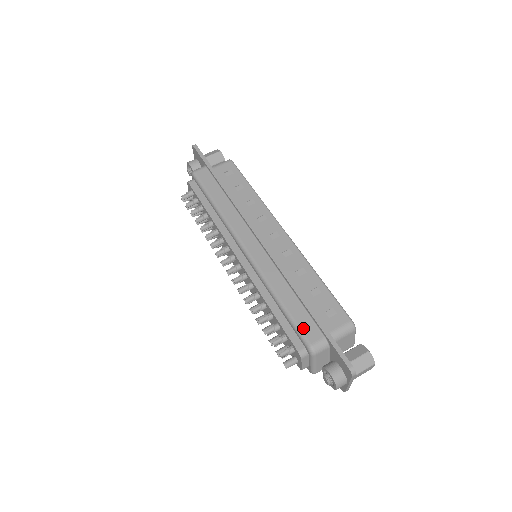
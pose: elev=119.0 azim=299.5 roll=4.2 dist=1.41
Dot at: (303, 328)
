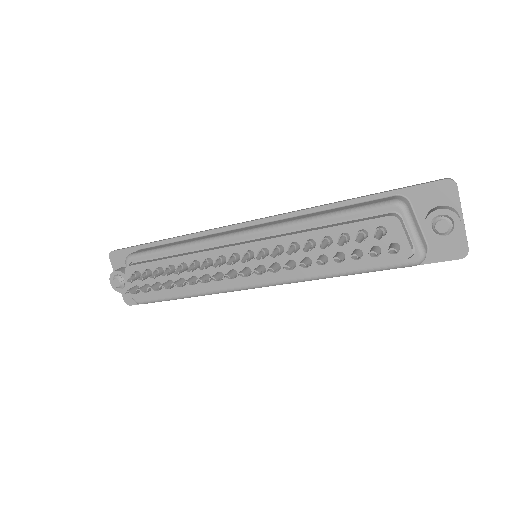
Dot at: (370, 203)
